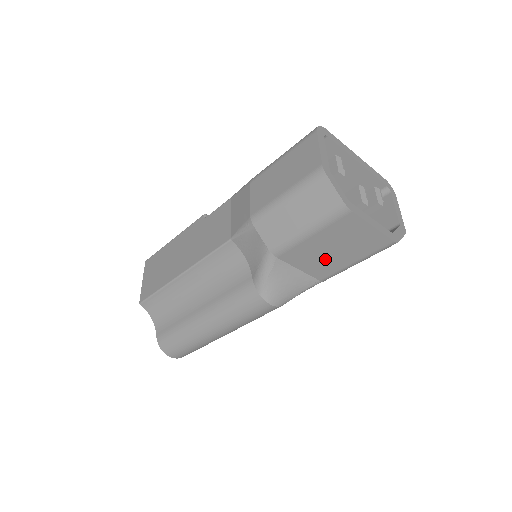
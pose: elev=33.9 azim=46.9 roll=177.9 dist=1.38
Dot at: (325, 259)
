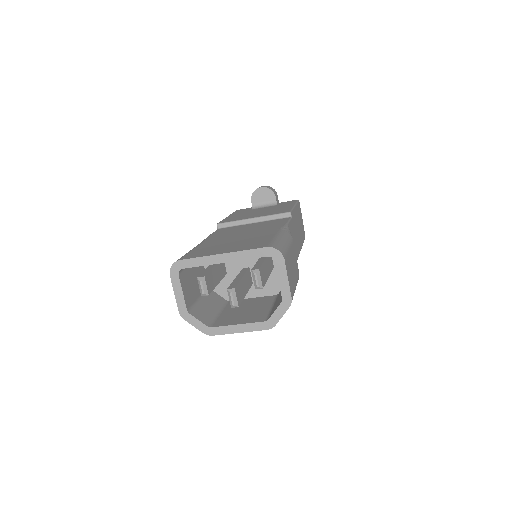
Dot at: occluded
